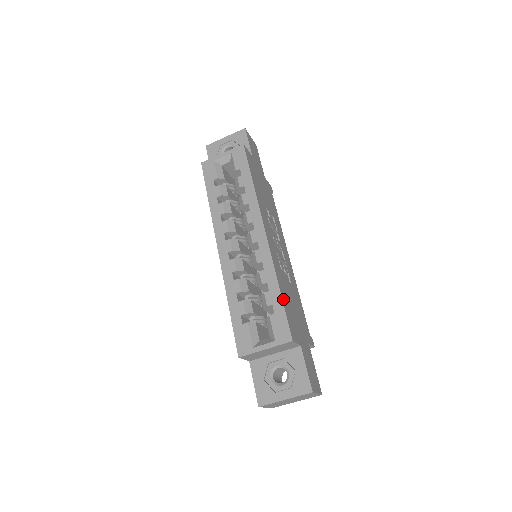
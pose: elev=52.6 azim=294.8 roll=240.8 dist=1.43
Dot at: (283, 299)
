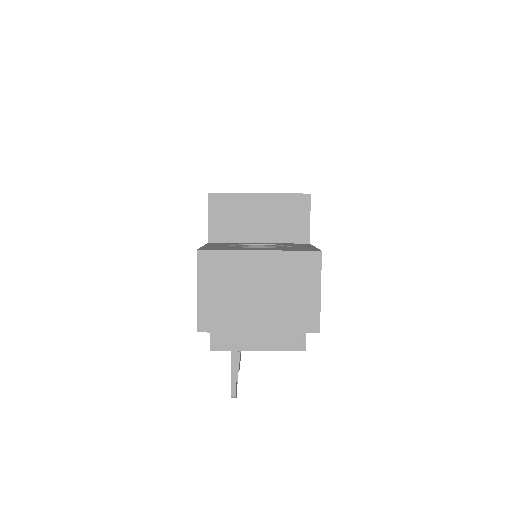
Dot at: occluded
